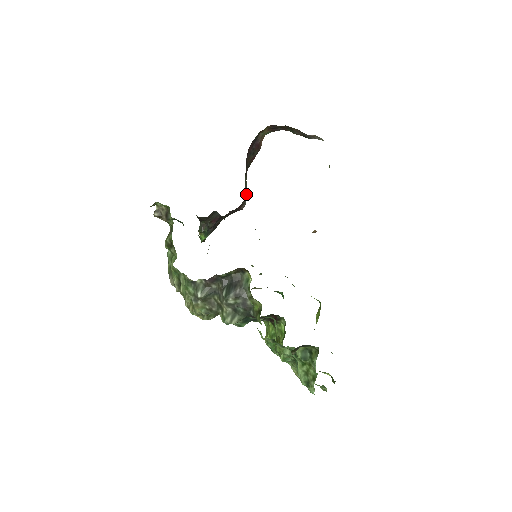
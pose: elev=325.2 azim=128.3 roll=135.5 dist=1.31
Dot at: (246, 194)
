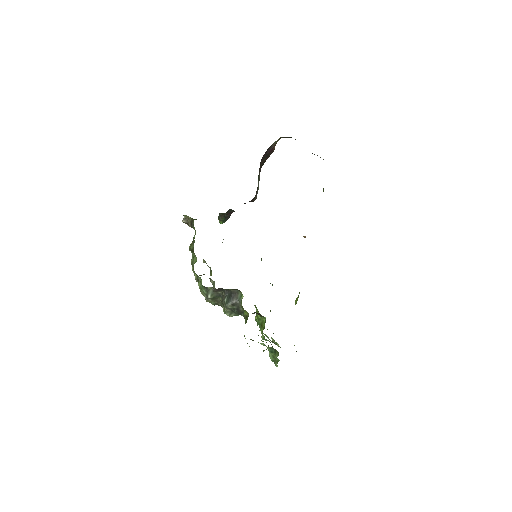
Dot at: (258, 189)
